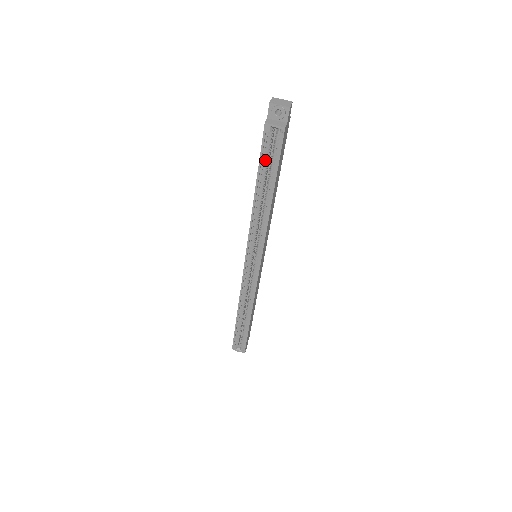
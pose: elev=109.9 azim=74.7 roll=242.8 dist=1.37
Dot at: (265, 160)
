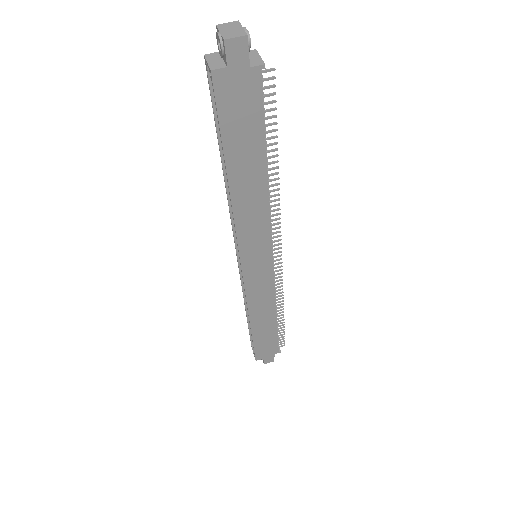
Dot at: occluded
